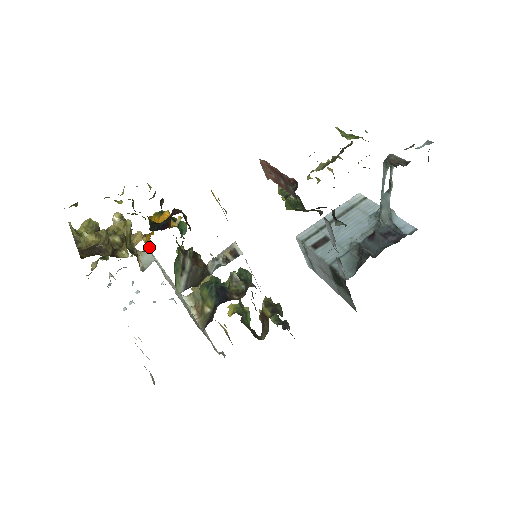
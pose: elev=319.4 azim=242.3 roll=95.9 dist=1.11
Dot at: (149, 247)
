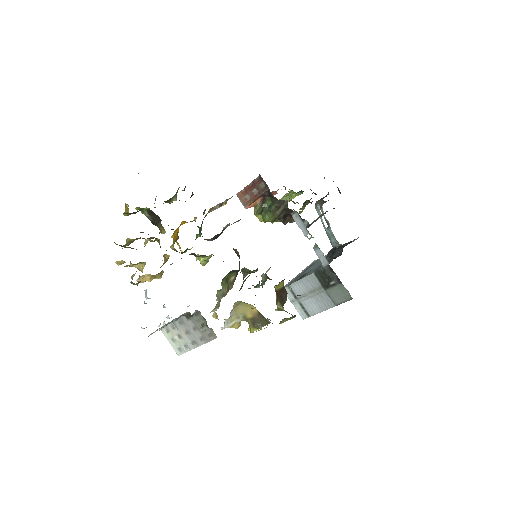
Dot at: occluded
